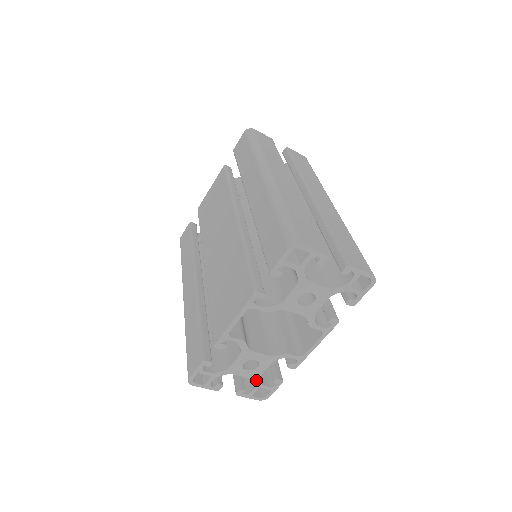
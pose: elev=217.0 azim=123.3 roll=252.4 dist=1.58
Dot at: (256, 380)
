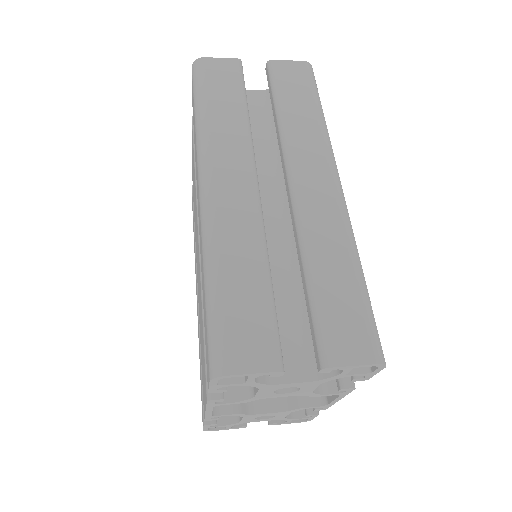
Dot at: (283, 419)
